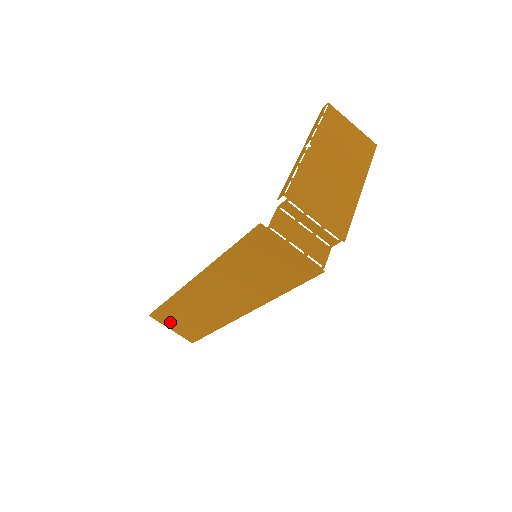
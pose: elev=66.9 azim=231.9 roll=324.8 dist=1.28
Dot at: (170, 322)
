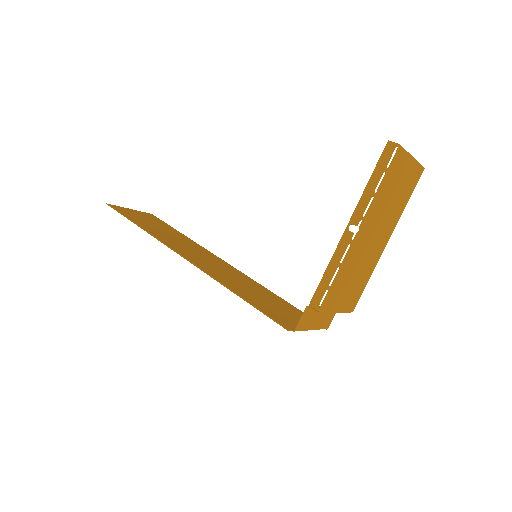
Dot at: (132, 214)
